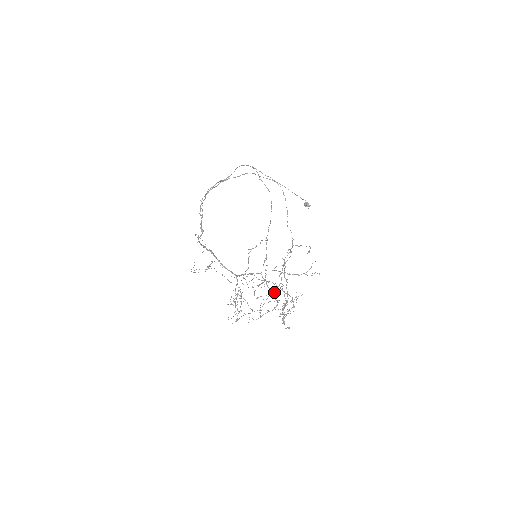
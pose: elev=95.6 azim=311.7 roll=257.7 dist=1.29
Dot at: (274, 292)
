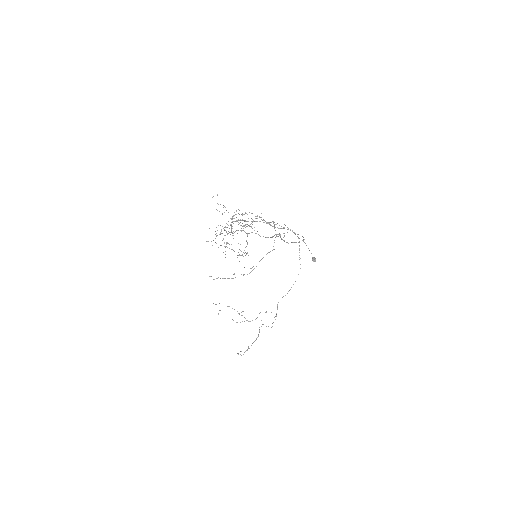
Dot at: occluded
